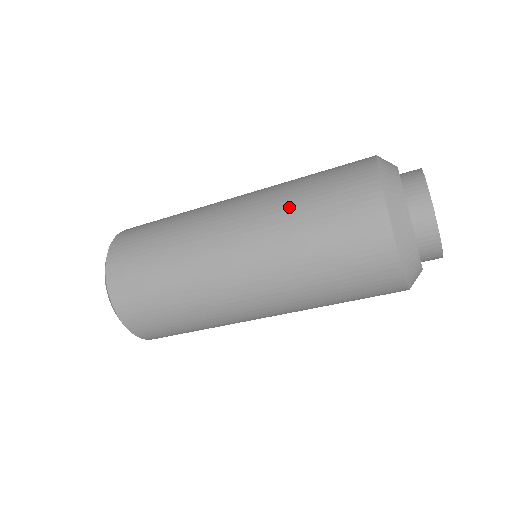
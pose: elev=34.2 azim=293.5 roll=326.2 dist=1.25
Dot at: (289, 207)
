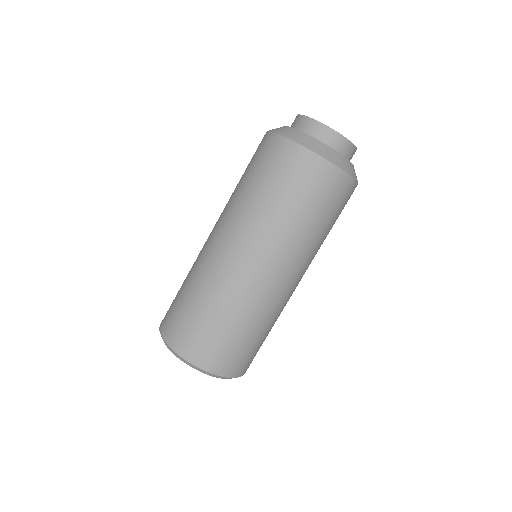
Dot at: (242, 195)
